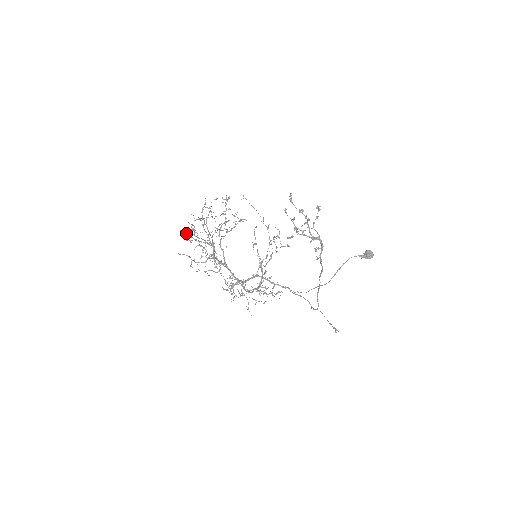
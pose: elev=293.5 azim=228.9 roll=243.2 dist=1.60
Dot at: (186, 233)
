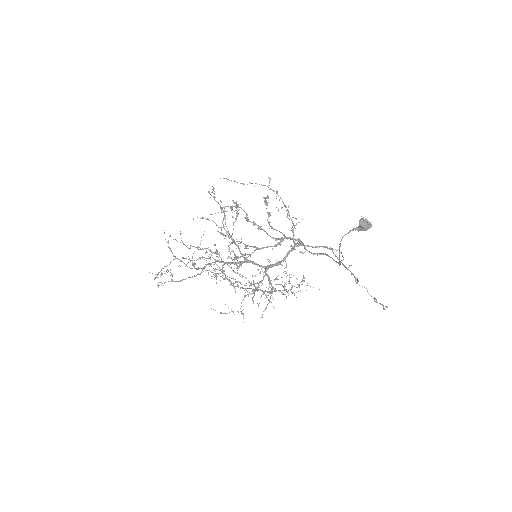
Dot at: occluded
